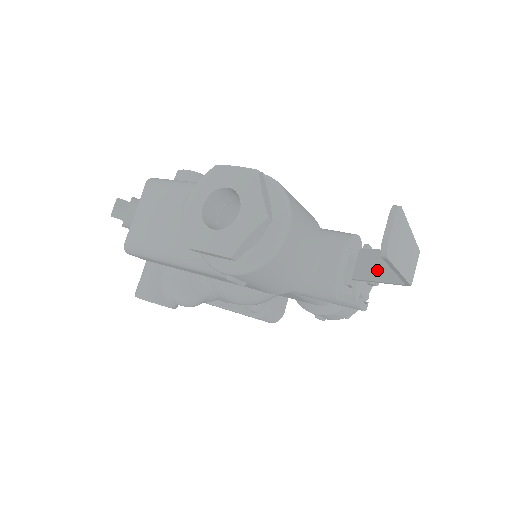
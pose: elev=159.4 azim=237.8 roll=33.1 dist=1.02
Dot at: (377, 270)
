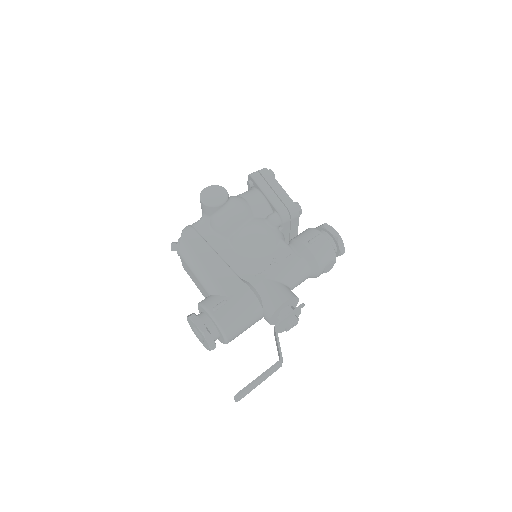
Dot at: occluded
